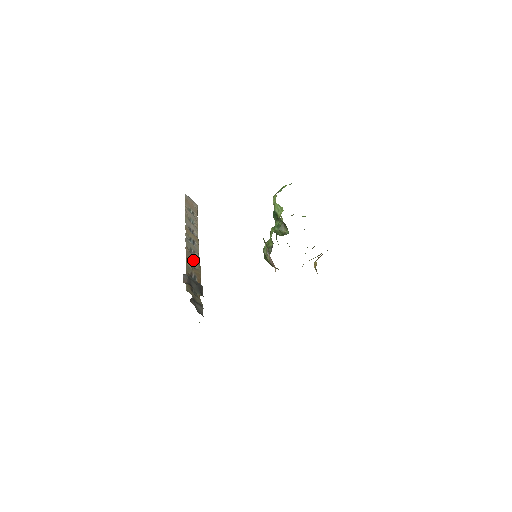
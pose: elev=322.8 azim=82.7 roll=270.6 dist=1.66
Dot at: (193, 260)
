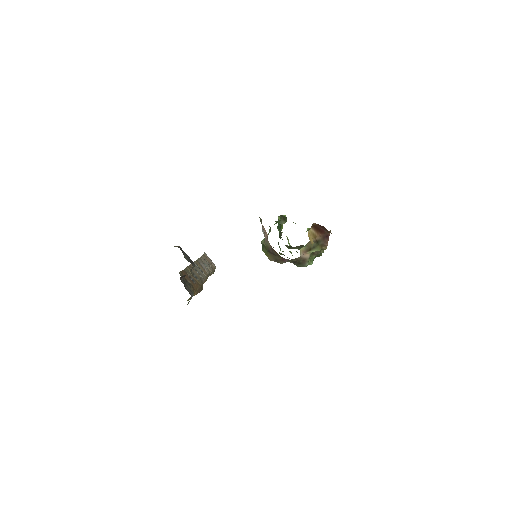
Dot at: (196, 275)
